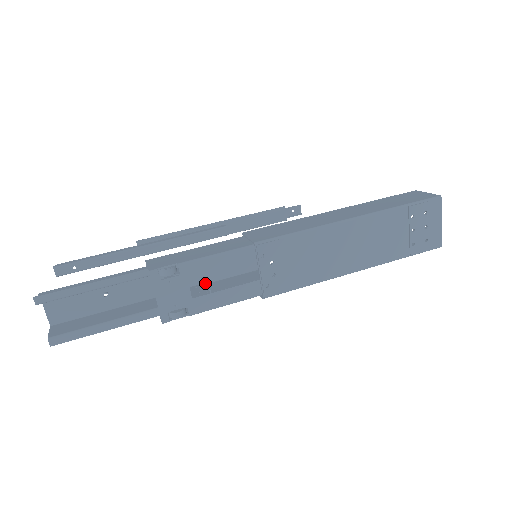
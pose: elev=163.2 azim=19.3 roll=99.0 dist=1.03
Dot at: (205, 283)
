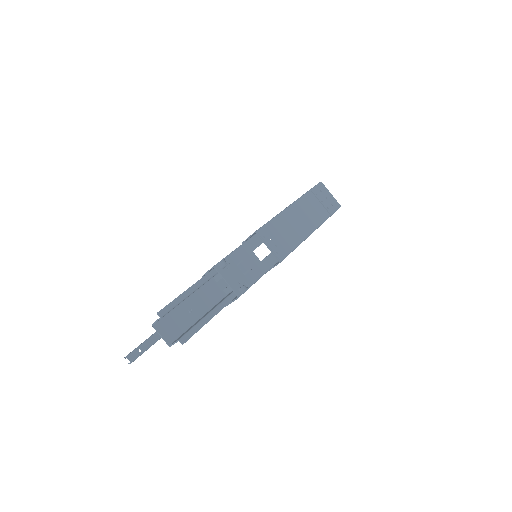
Dot at: occluded
